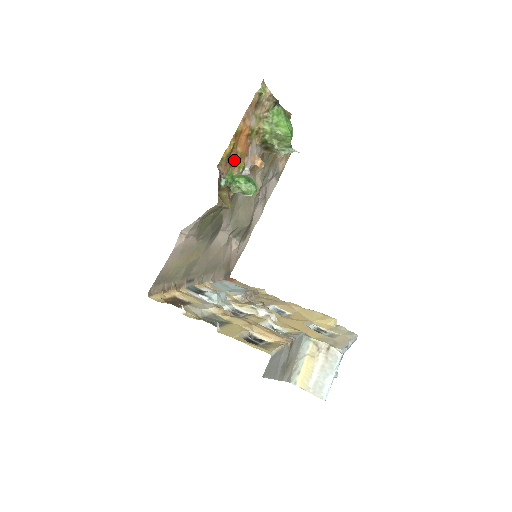
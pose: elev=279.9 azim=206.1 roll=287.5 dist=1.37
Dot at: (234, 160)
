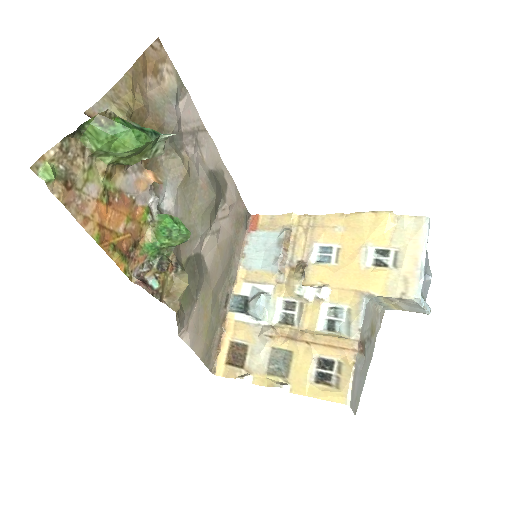
Dot at: (133, 238)
